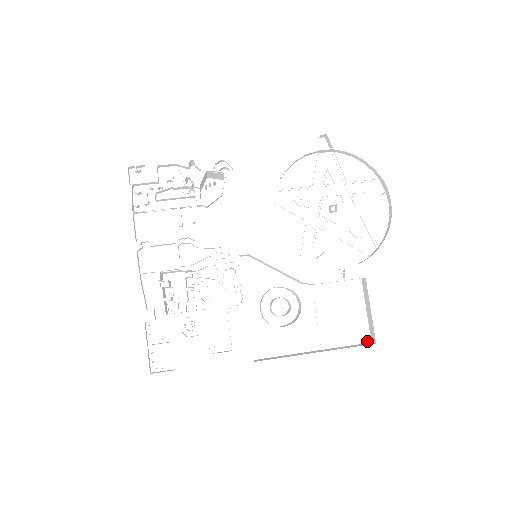
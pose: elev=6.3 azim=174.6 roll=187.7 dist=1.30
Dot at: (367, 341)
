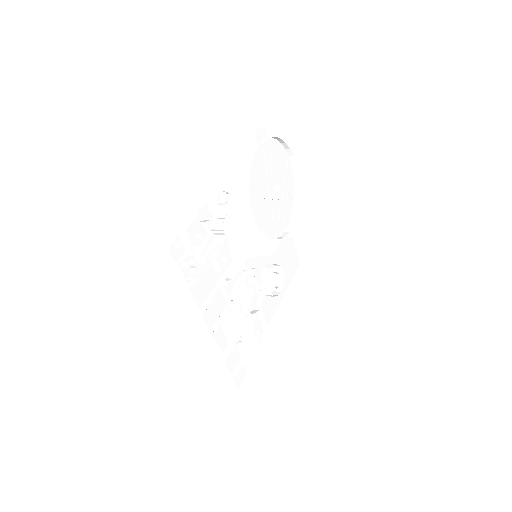
Dot at: (299, 265)
